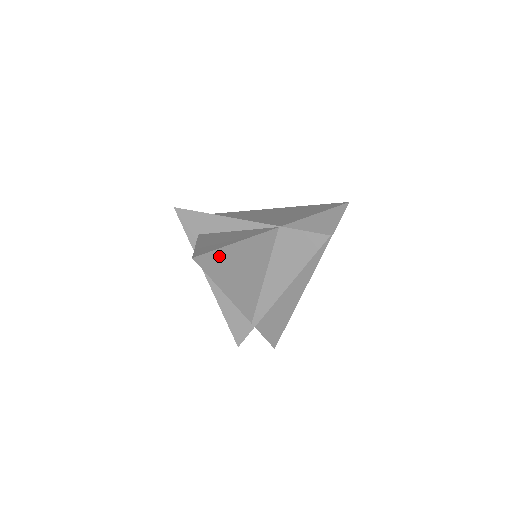
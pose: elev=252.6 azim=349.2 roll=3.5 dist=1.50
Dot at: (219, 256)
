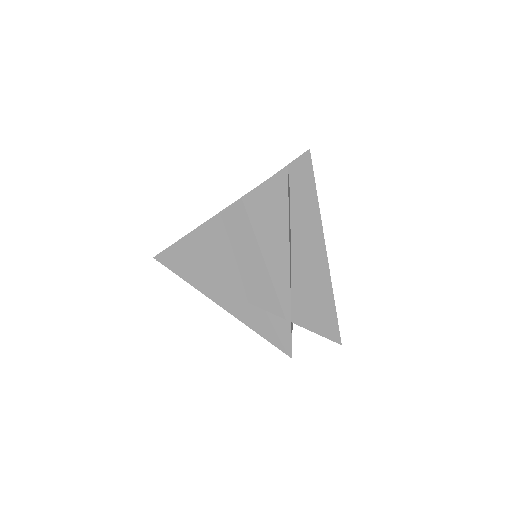
Dot at: (189, 250)
